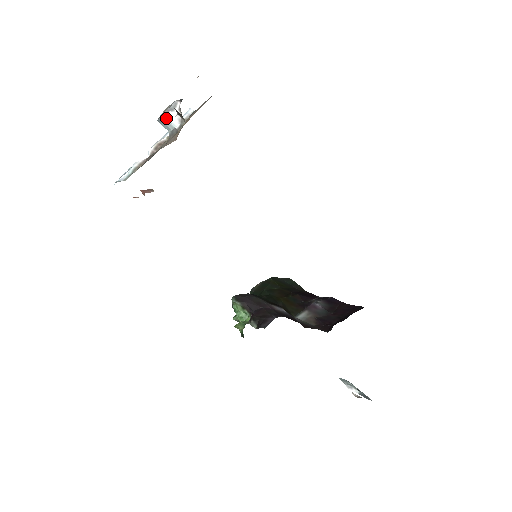
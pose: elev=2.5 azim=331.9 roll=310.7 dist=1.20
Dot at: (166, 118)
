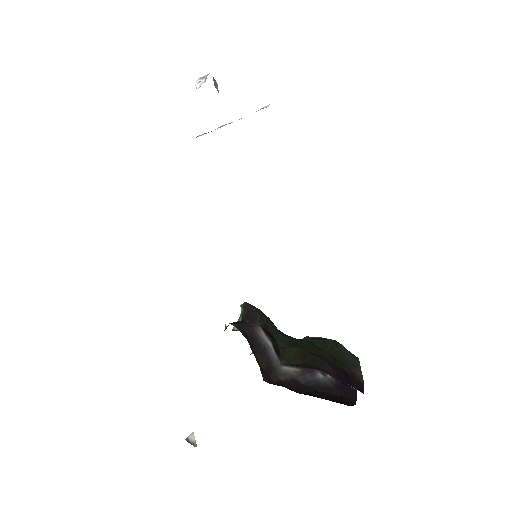
Dot at: (195, 84)
